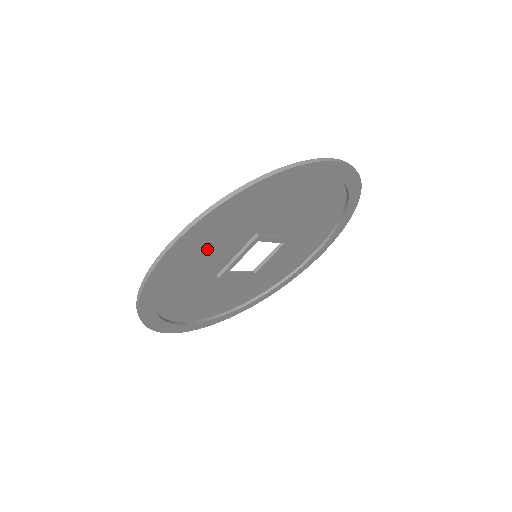
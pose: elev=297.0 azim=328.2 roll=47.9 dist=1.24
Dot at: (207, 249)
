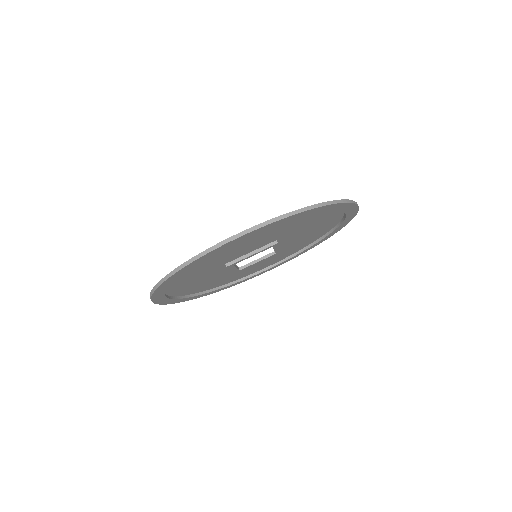
Dot at: (193, 283)
